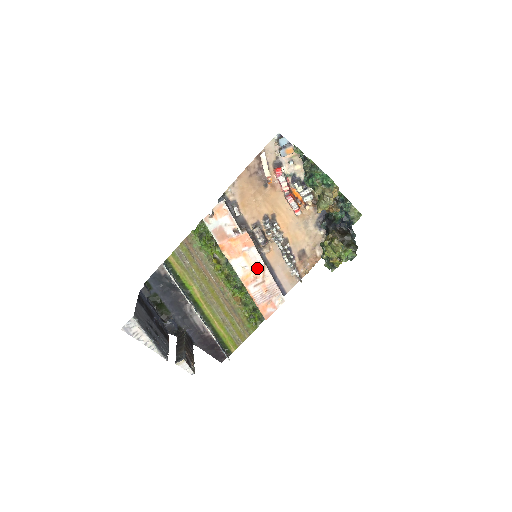
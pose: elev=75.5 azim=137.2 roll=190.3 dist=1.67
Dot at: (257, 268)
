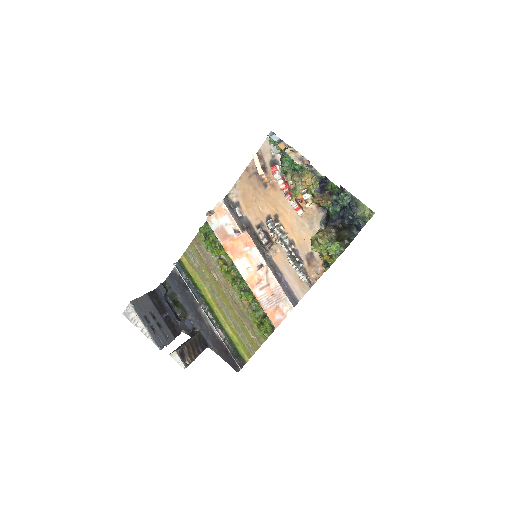
Dot at: (260, 270)
